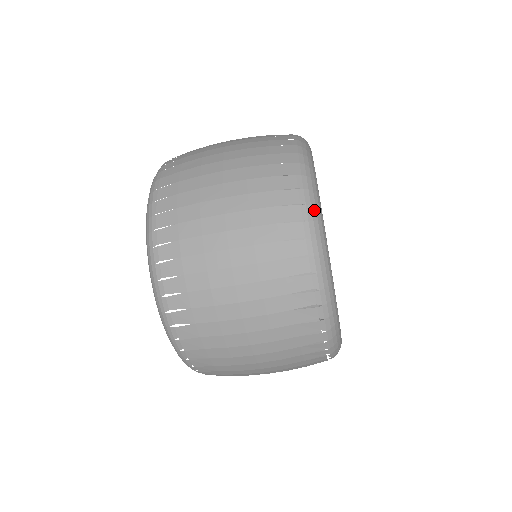
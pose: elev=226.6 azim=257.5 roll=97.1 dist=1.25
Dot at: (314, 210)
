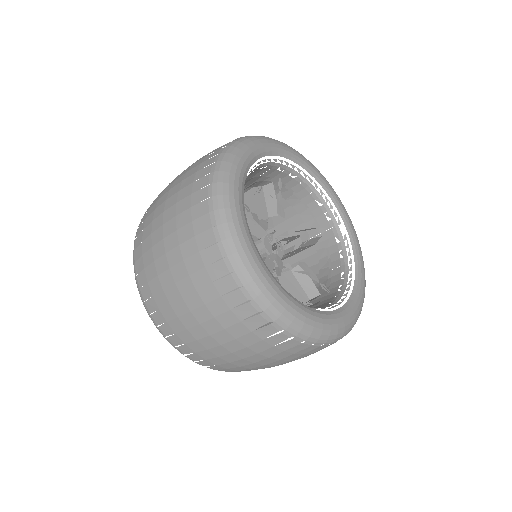
Dot at: (245, 272)
